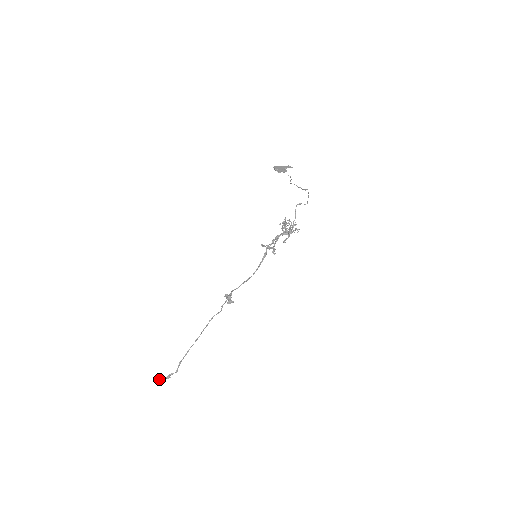
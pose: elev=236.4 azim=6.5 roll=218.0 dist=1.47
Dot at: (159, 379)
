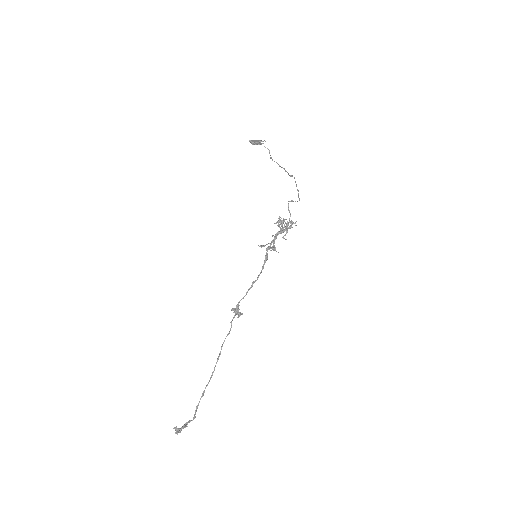
Dot at: occluded
